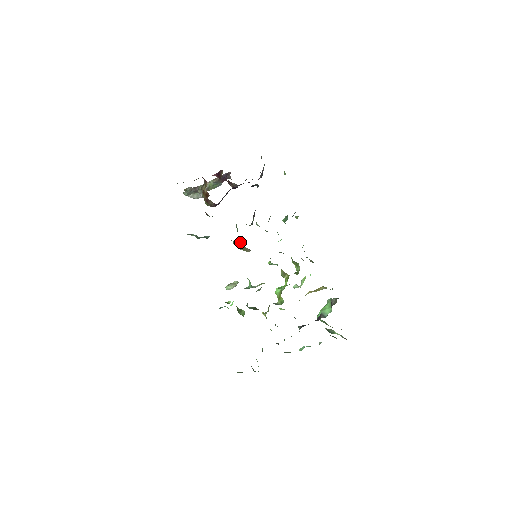
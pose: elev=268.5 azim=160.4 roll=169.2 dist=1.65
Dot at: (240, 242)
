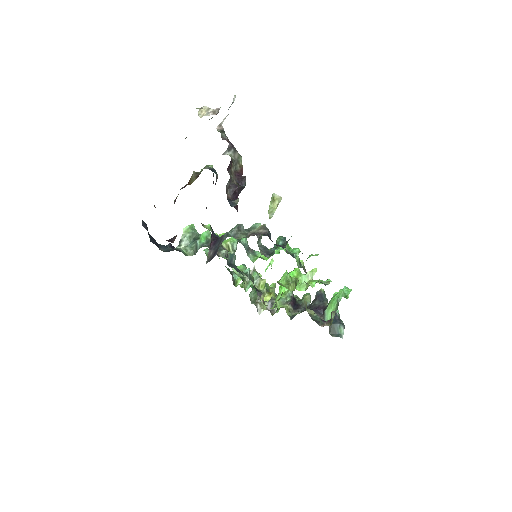
Dot at: occluded
